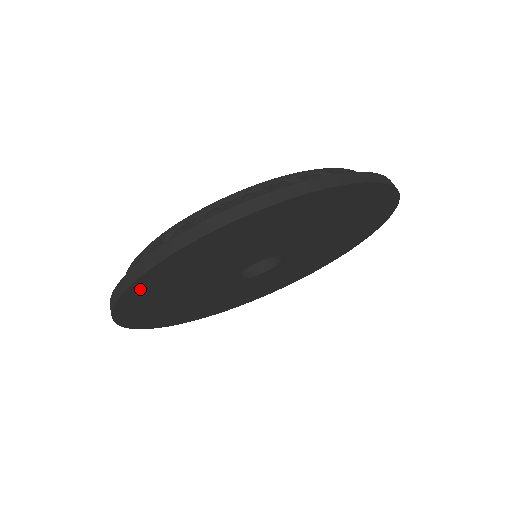
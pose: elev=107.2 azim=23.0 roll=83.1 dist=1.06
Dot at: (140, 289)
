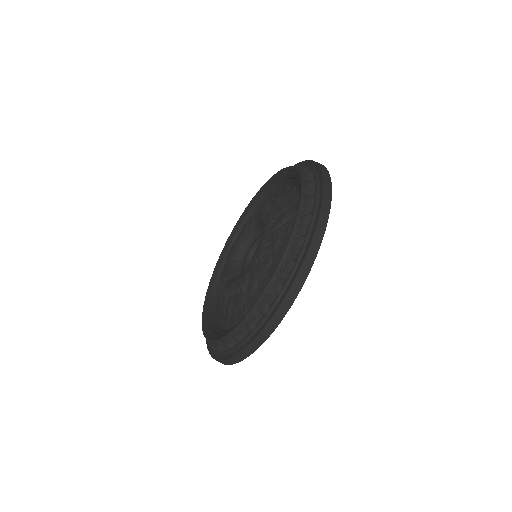
Dot at: occluded
